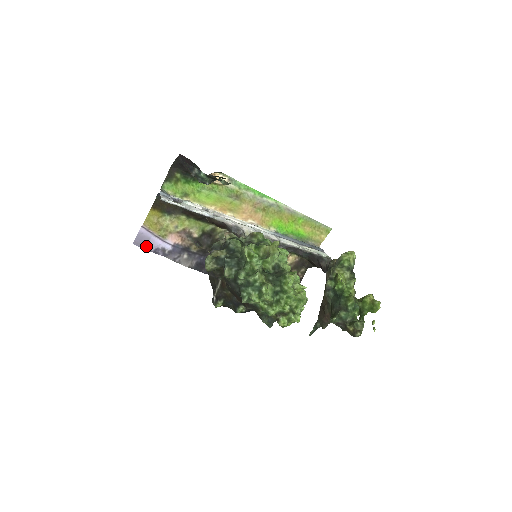
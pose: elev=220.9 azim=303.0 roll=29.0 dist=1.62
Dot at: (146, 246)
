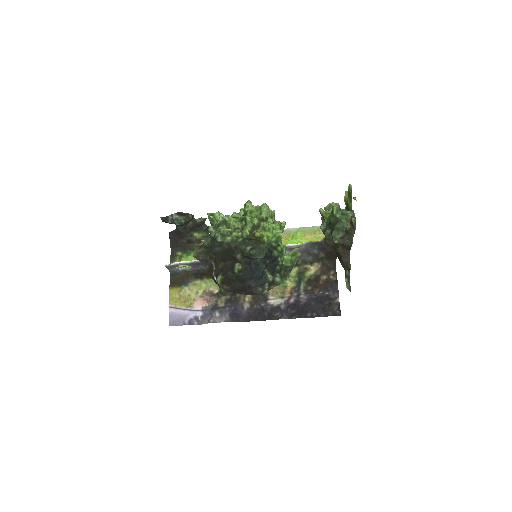
Dot at: (181, 323)
